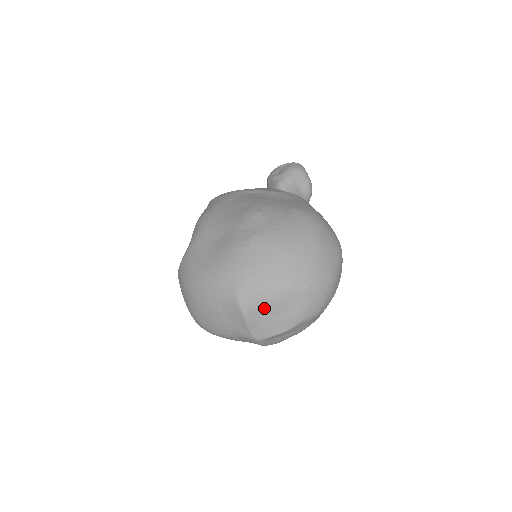
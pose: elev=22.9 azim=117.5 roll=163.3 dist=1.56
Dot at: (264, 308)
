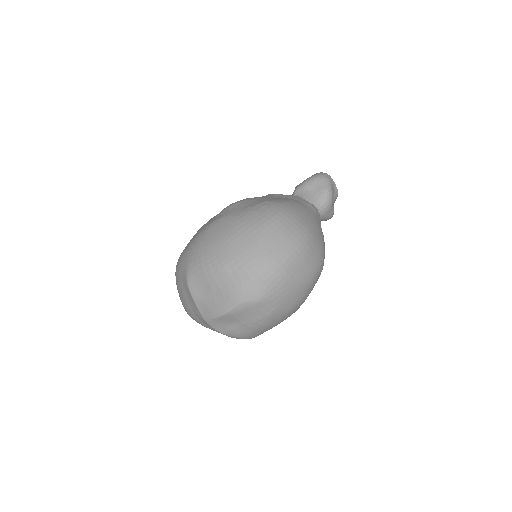
Dot at: (205, 285)
